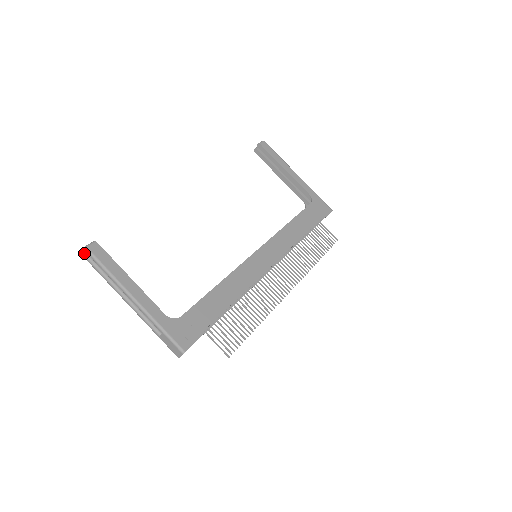
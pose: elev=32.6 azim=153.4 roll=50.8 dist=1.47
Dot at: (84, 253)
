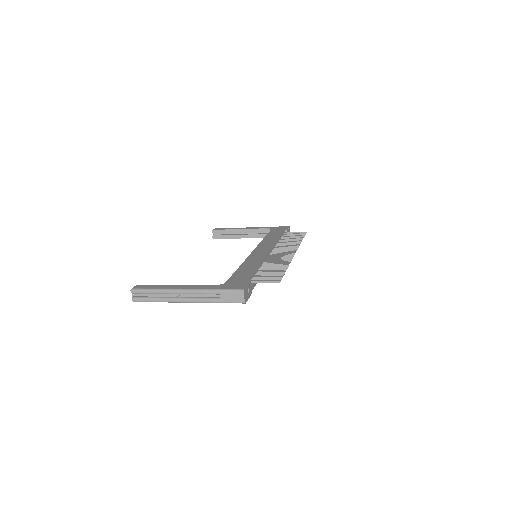
Dot at: (133, 297)
